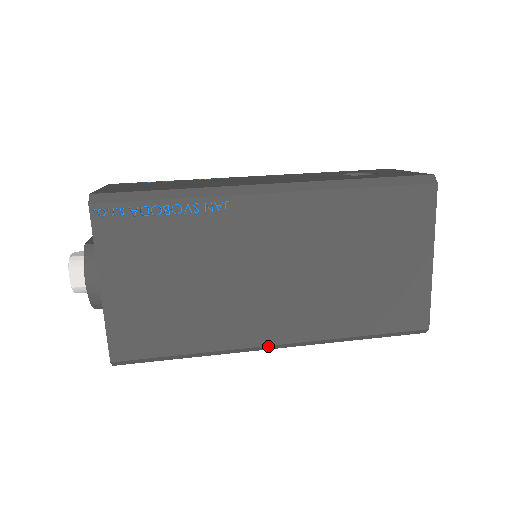
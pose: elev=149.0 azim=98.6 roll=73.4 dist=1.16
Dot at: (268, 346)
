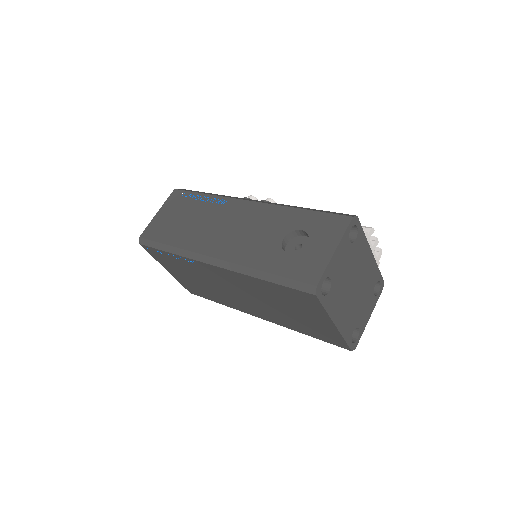
Dot at: (256, 316)
